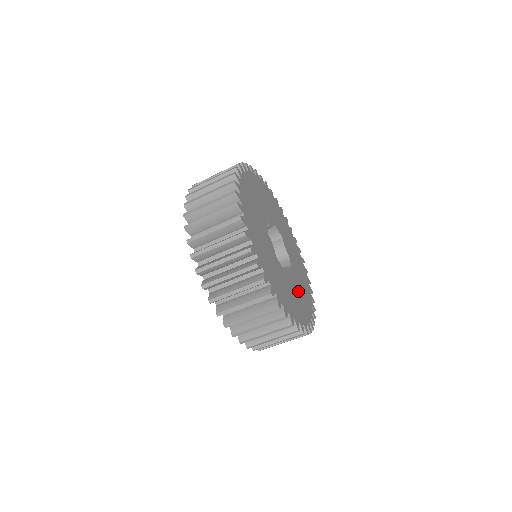
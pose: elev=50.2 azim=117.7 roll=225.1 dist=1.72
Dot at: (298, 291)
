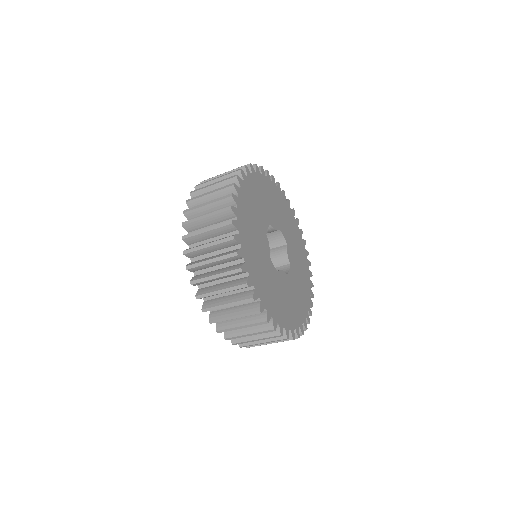
Dot at: (290, 297)
